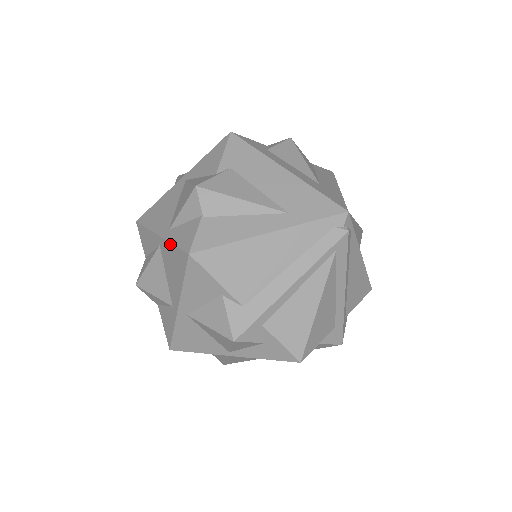
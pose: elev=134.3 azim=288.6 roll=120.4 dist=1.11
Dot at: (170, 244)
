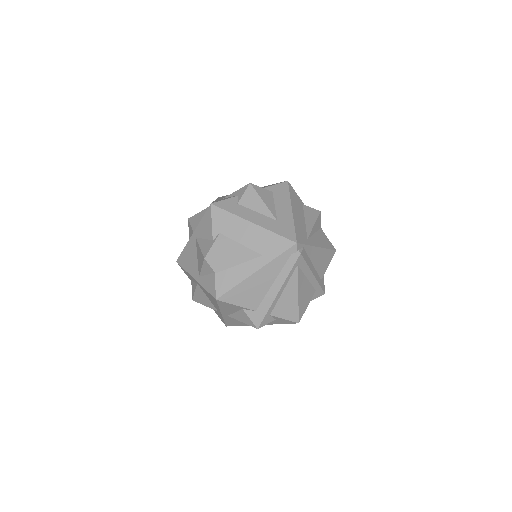
Dot at: (203, 288)
